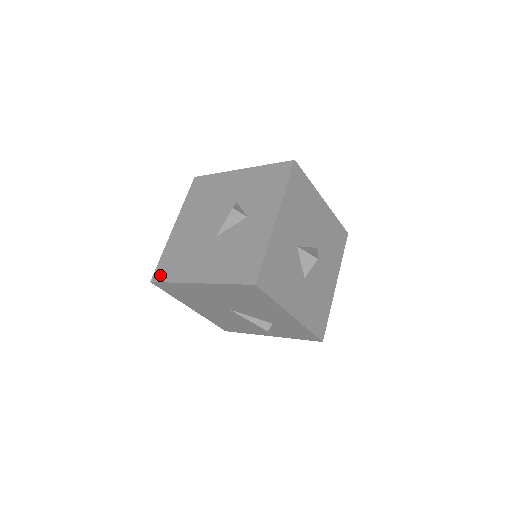
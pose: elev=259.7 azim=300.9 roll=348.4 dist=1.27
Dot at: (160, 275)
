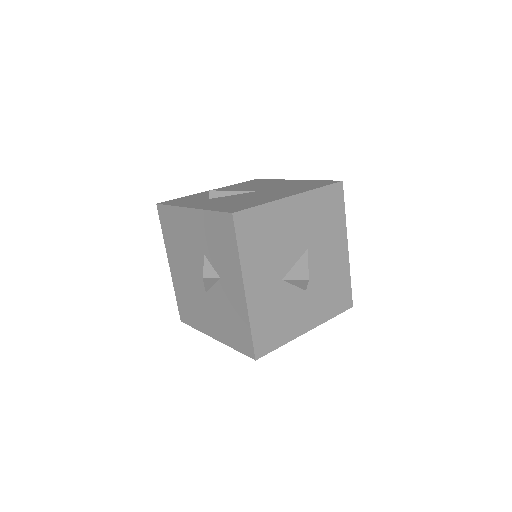
Dot at: (184, 318)
